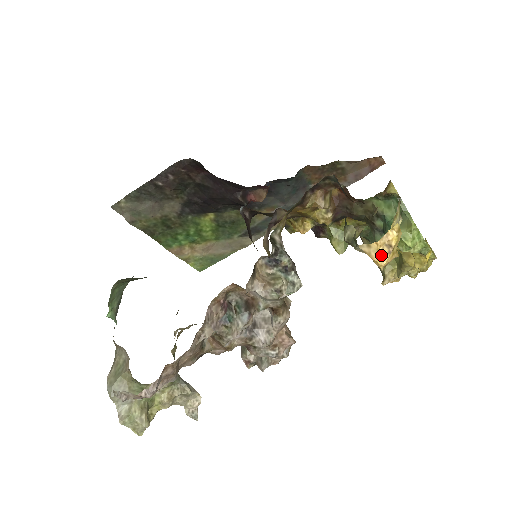
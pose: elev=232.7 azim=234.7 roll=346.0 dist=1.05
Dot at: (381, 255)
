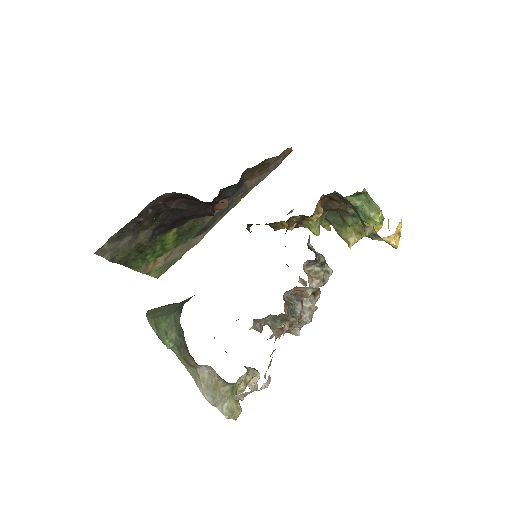
Dot at: (396, 240)
